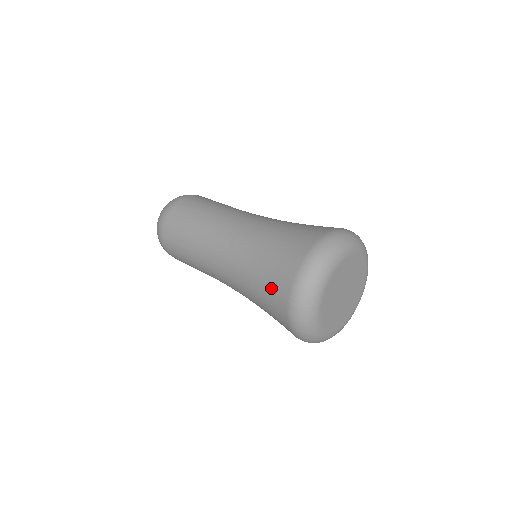
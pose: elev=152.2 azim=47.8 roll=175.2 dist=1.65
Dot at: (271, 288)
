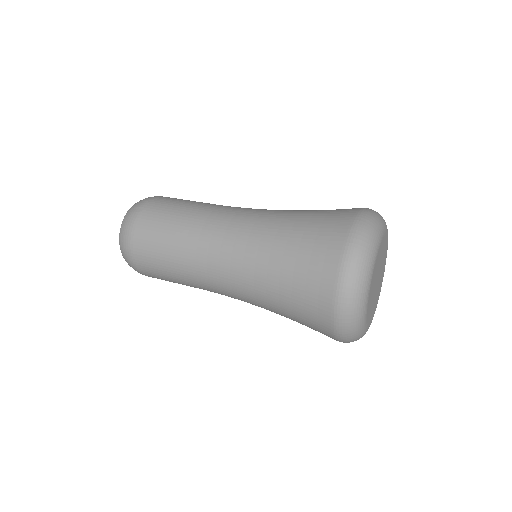
Dot at: (319, 229)
